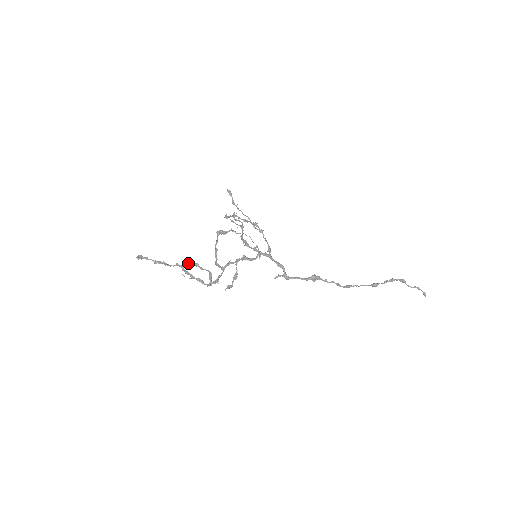
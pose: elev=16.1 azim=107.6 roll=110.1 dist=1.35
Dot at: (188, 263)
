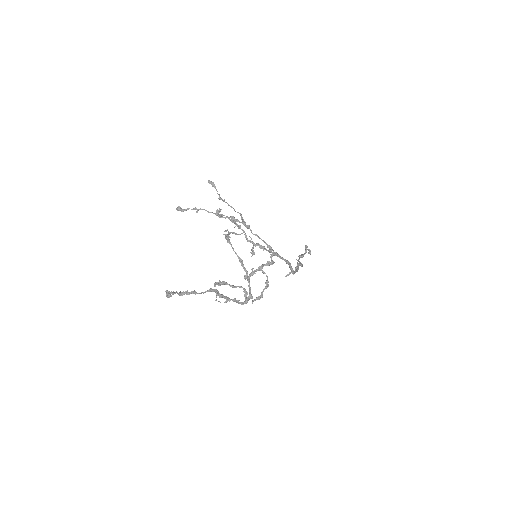
Dot at: (216, 284)
